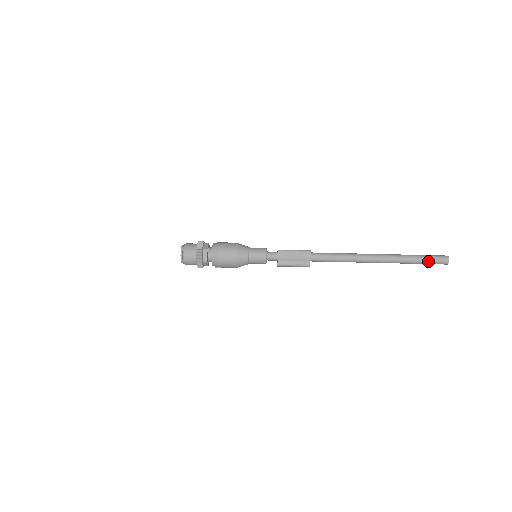
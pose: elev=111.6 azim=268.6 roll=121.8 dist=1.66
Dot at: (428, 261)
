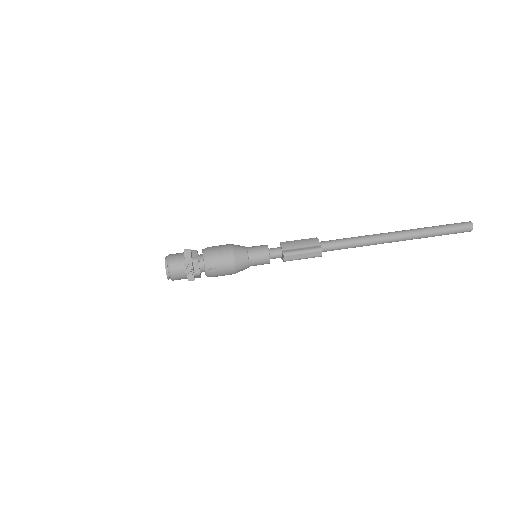
Dot at: (450, 227)
